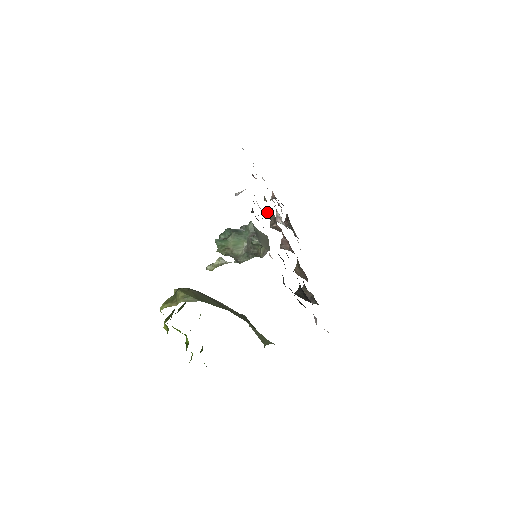
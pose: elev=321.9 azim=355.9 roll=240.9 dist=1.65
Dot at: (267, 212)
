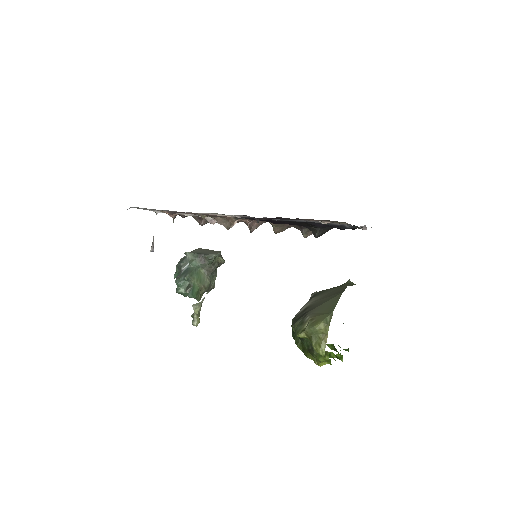
Dot at: (233, 218)
